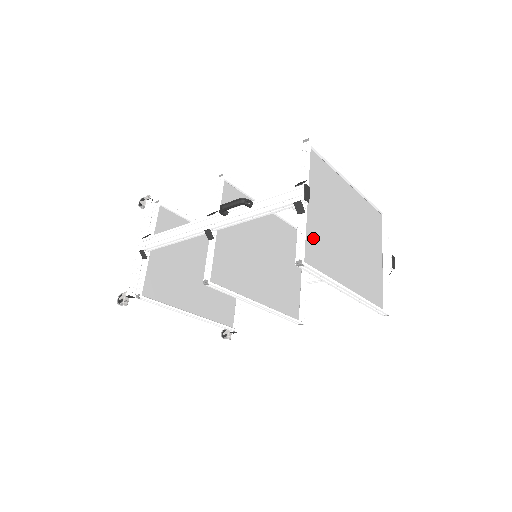
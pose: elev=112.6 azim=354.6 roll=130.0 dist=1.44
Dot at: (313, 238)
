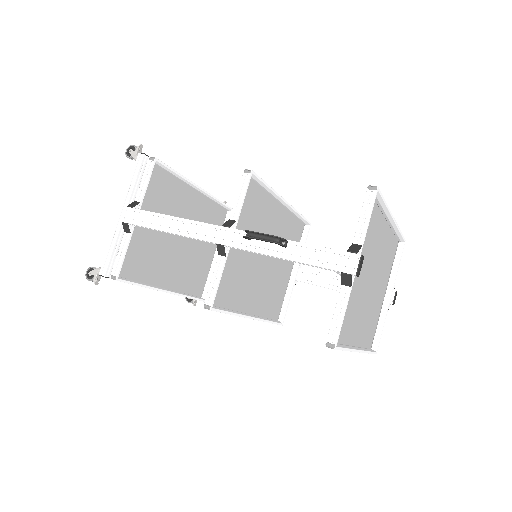
Dot at: occluded
